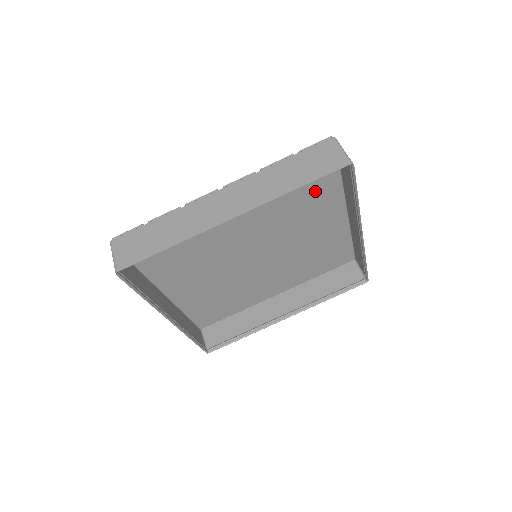
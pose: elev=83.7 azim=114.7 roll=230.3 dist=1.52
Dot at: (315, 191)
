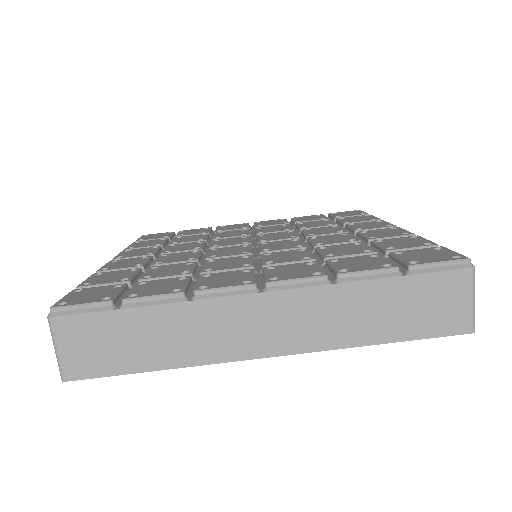
Dot at: occluded
